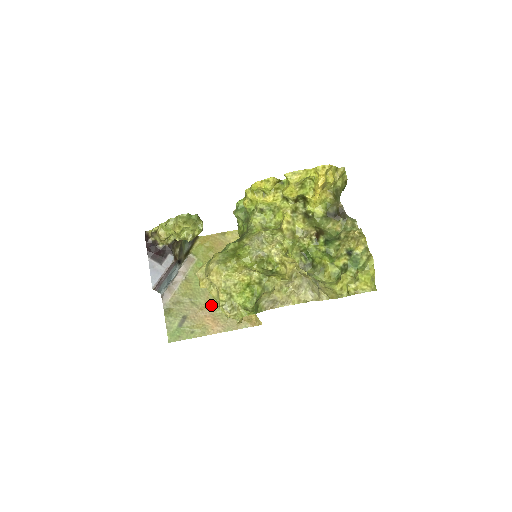
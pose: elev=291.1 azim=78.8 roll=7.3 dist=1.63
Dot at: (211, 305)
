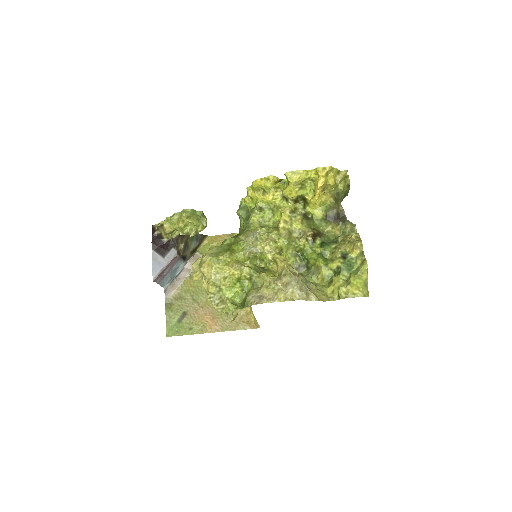
Dot at: occluded
